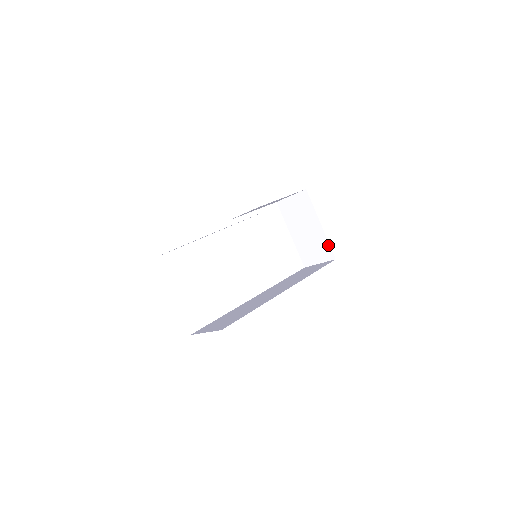
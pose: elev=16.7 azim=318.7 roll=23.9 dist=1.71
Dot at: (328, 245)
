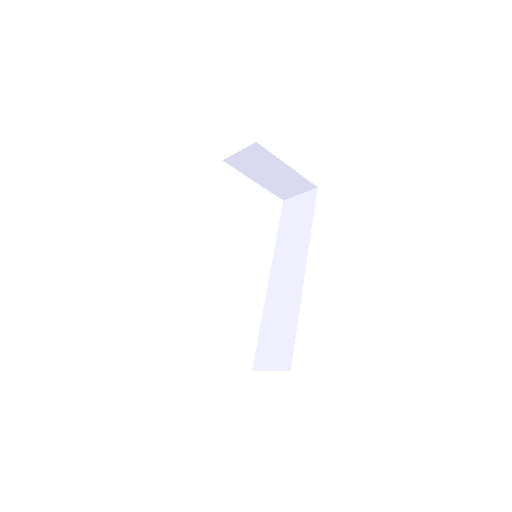
Dot at: (304, 179)
